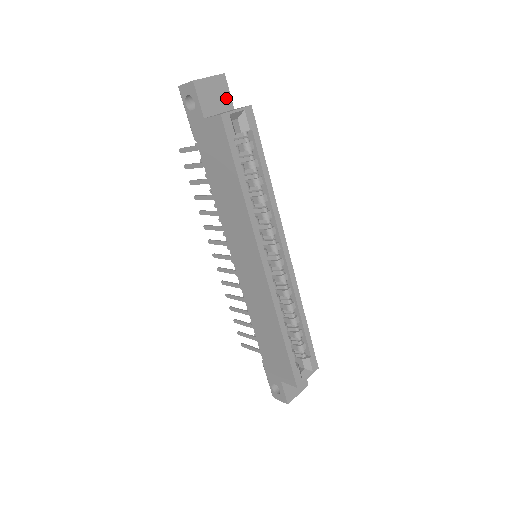
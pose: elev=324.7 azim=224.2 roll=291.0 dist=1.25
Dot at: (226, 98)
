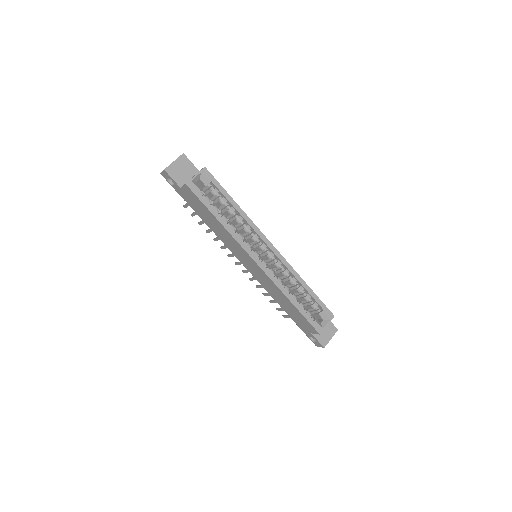
Dot at: (191, 167)
